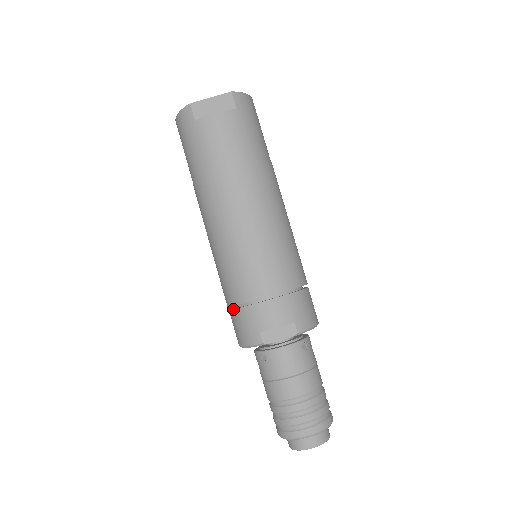
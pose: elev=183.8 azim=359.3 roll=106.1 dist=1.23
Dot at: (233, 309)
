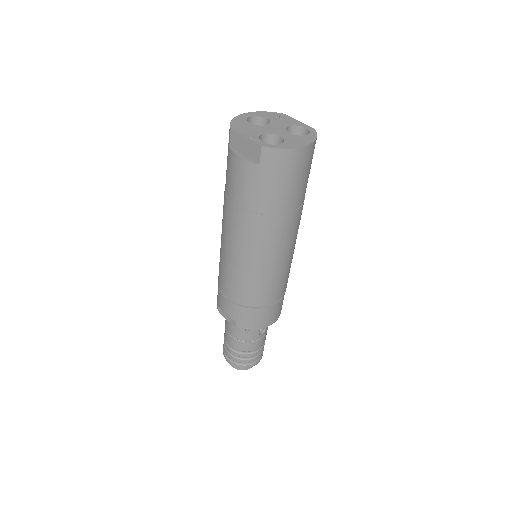
Dot at: occluded
